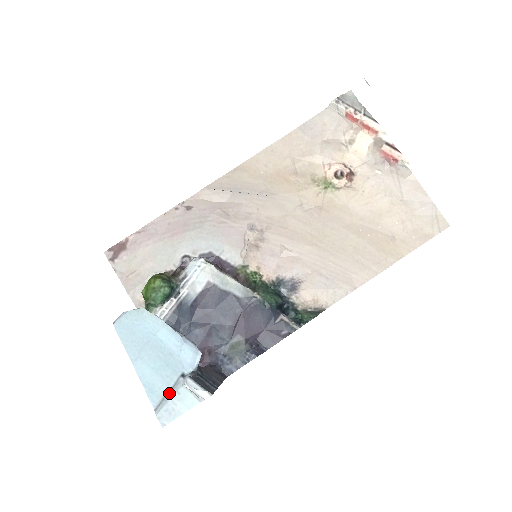
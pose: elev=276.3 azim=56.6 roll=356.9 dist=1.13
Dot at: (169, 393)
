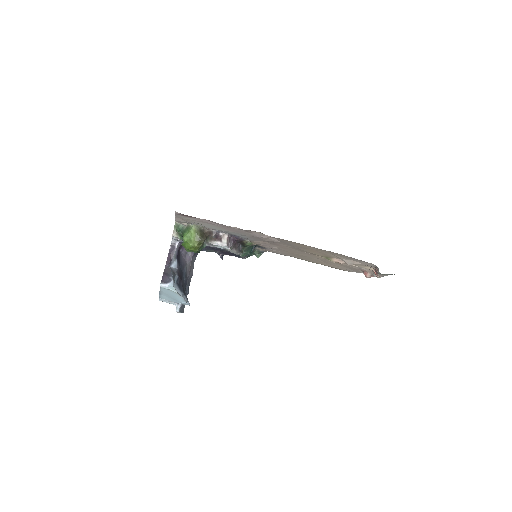
Dot at: (168, 302)
